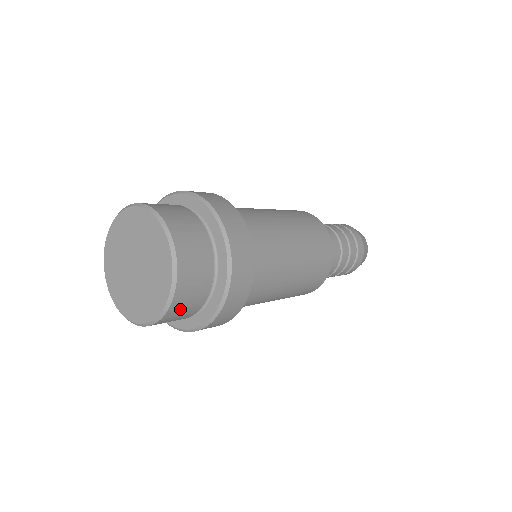
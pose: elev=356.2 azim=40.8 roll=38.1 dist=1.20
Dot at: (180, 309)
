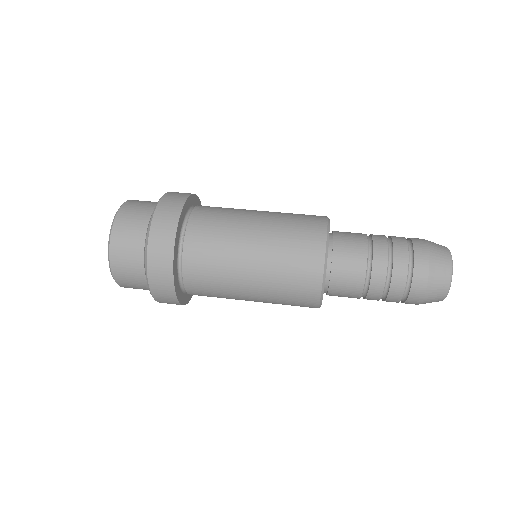
Dot at: occluded
